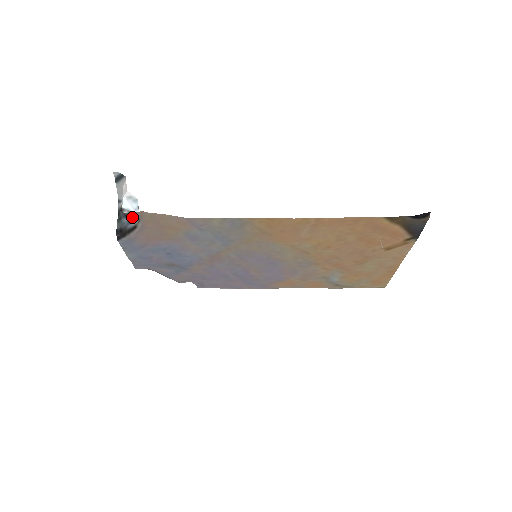
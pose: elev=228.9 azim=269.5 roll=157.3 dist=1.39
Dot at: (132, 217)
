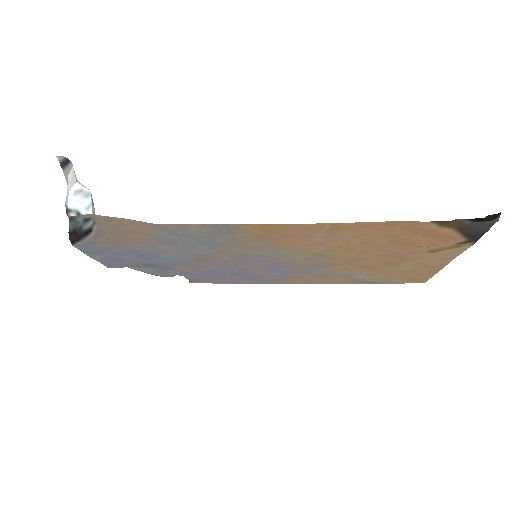
Dot at: occluded
